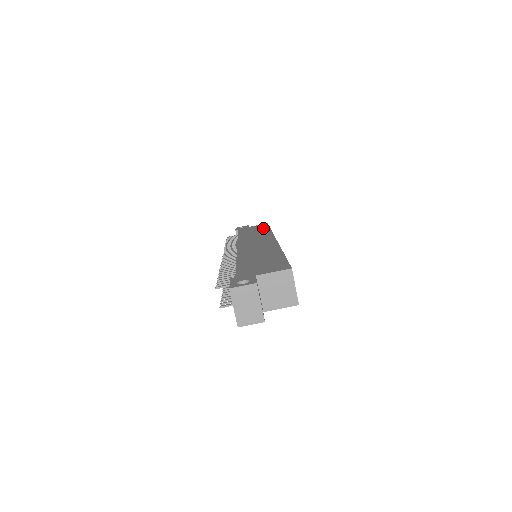
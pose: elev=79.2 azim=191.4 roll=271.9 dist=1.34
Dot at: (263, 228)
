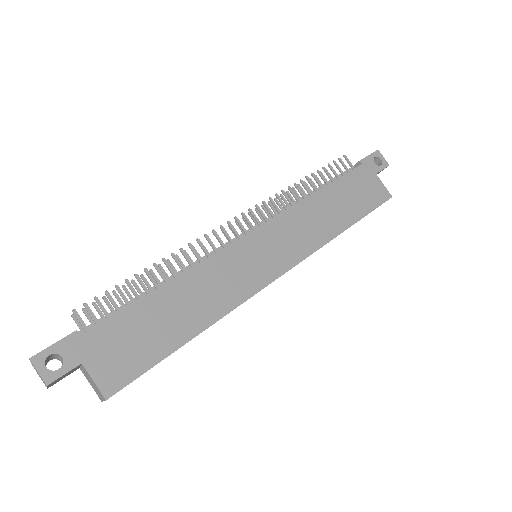
Dot at: (356, 211)
